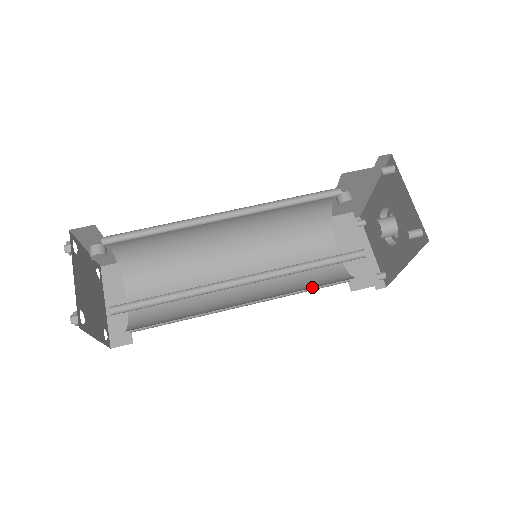
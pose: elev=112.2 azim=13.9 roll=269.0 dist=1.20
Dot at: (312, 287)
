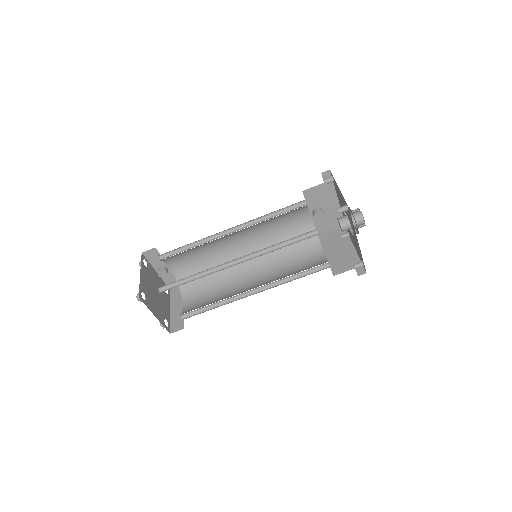
Dot at: occluded
